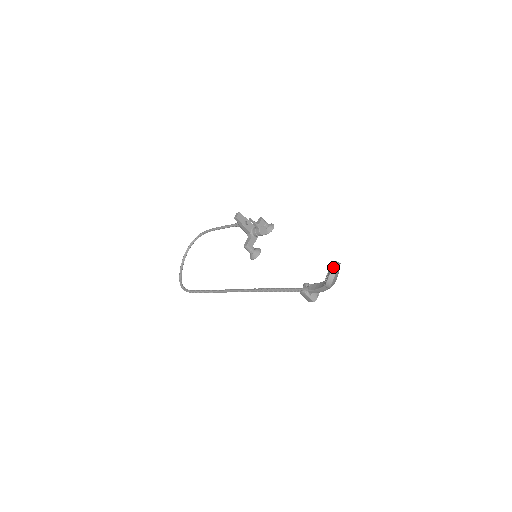
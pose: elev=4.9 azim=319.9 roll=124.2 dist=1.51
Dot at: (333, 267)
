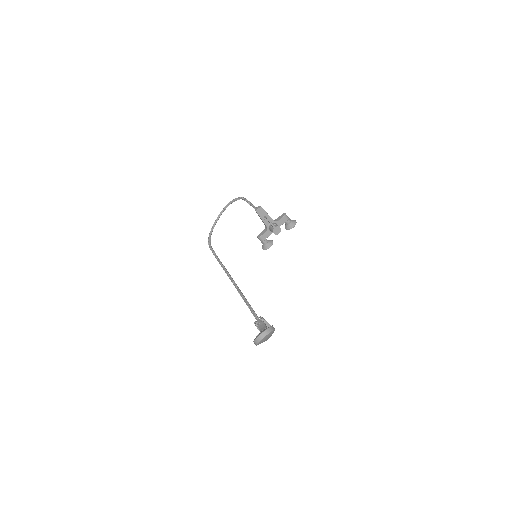
Dot at: (262, 333)
